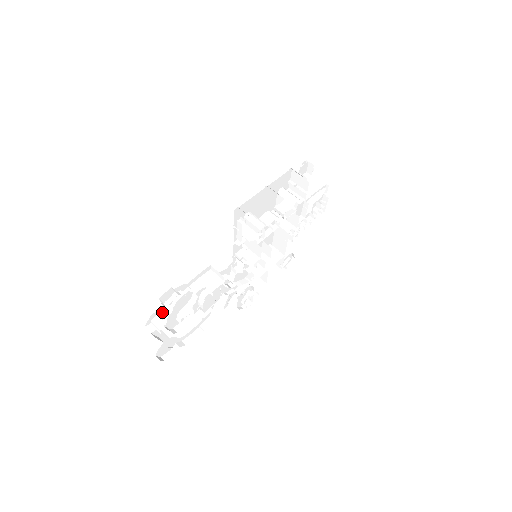
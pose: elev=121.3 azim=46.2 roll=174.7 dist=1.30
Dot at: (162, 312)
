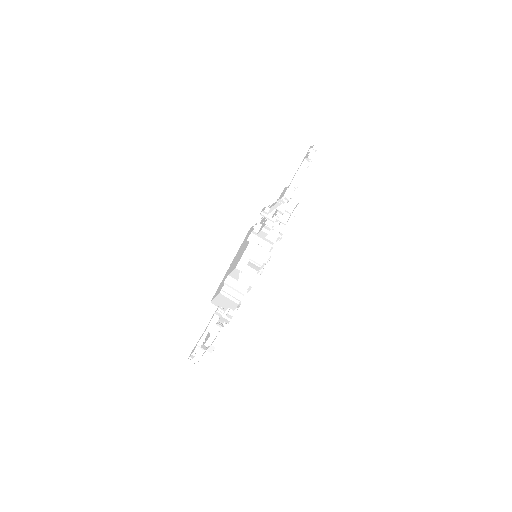
Dot at: occluded
